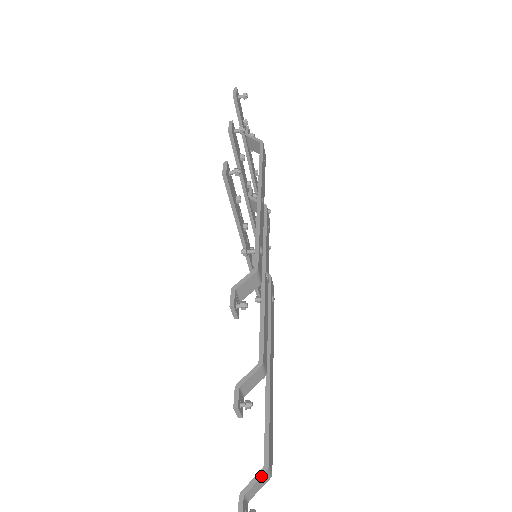
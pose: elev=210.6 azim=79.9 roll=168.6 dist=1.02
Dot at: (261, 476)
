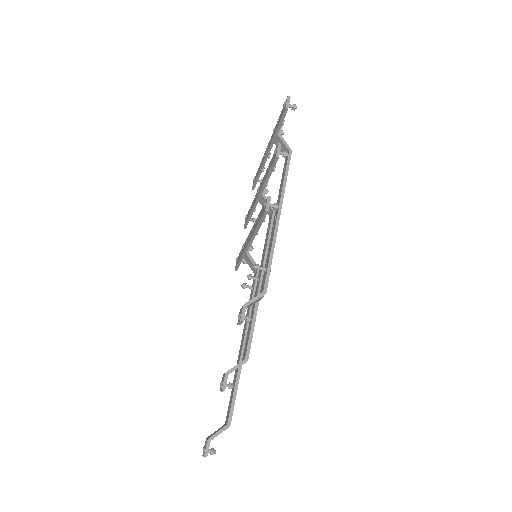
Dot at: (224, 430)
